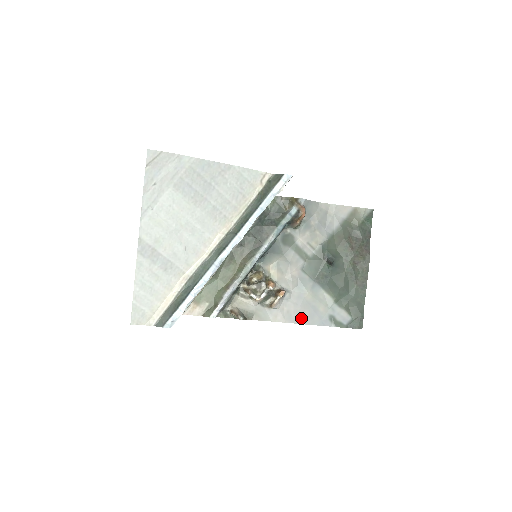
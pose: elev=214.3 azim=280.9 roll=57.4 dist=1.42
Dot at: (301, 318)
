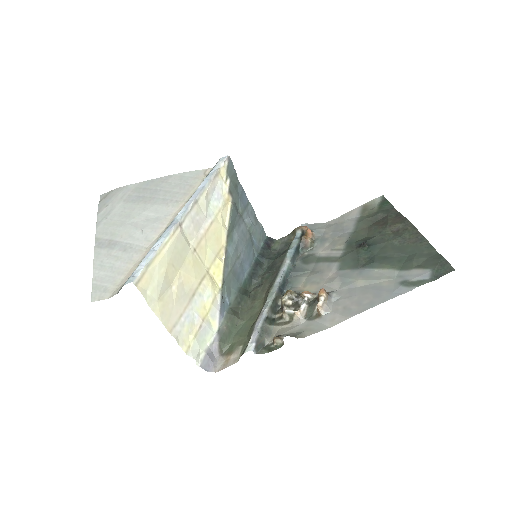
Dot at: (365, 304)
